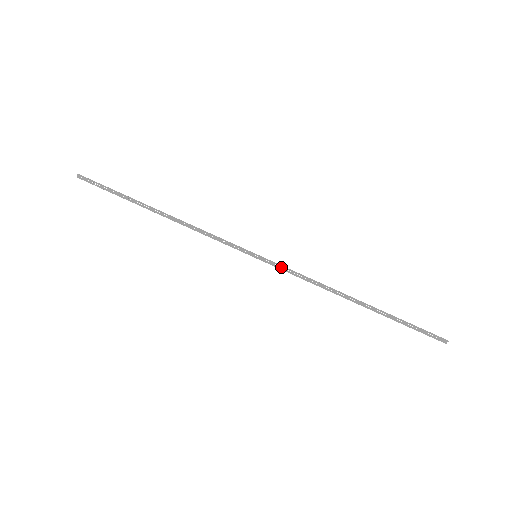
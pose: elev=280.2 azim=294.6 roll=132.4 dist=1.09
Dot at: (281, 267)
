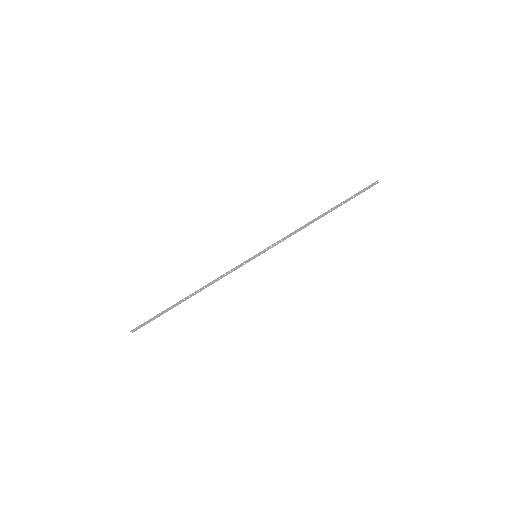
Dot at: (272, 246)
